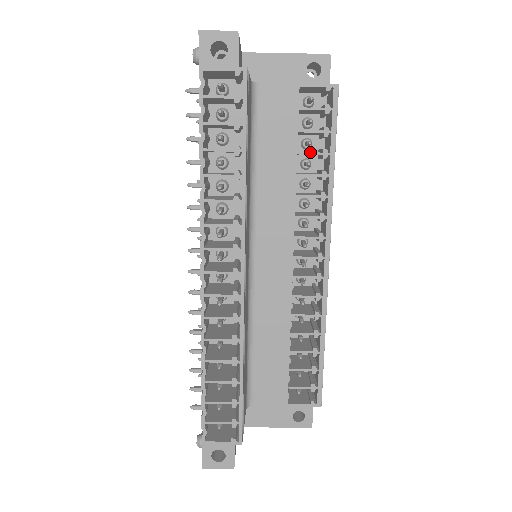
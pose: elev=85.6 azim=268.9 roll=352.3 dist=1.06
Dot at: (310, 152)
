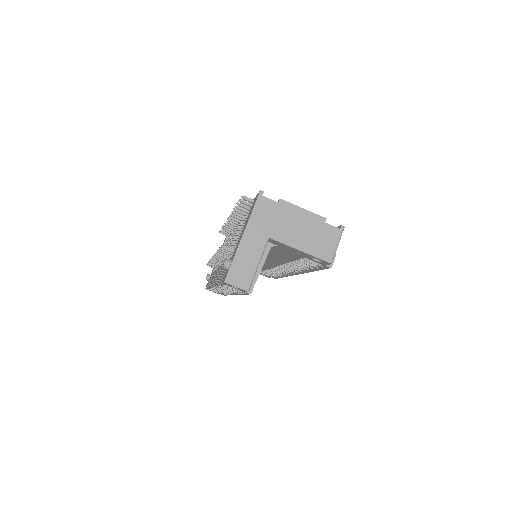
Dot at: occluded
